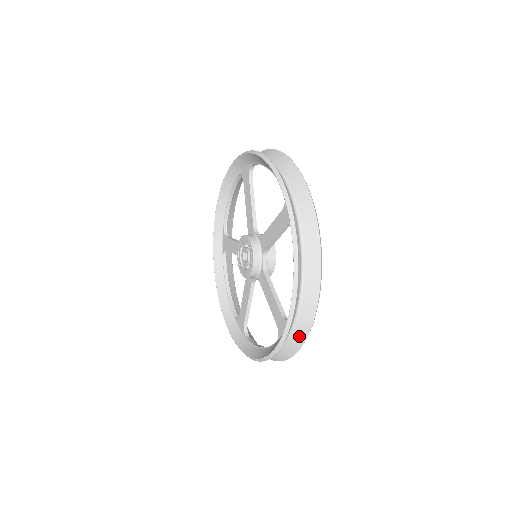
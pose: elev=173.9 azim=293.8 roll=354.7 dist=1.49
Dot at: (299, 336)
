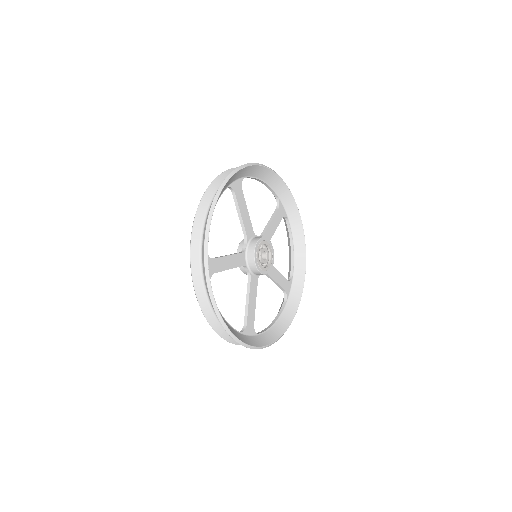
Dot at: (203, 263)
